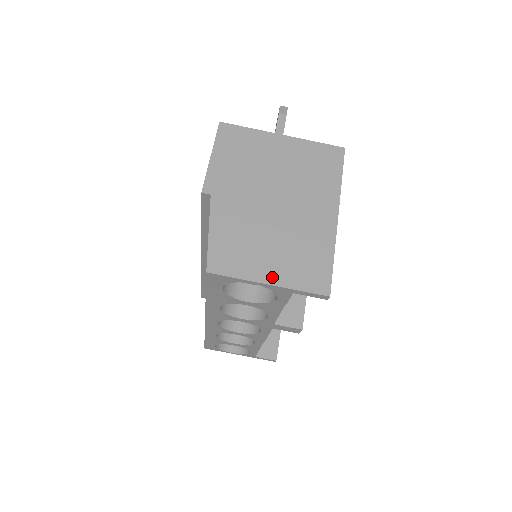
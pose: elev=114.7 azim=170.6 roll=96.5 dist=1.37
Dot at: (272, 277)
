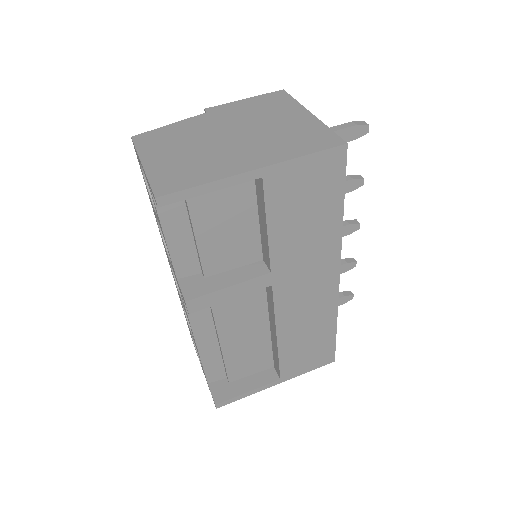
Dot at: (151, 163)
